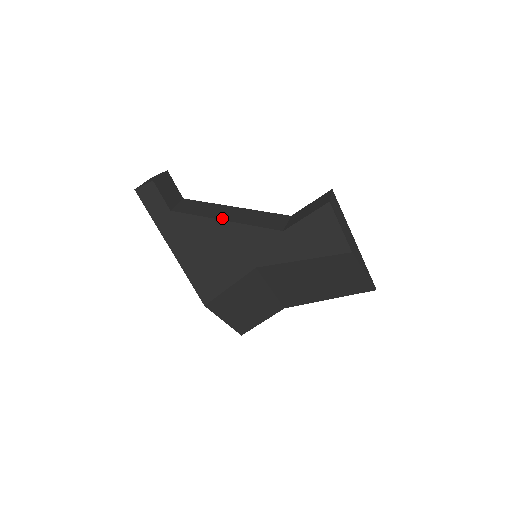
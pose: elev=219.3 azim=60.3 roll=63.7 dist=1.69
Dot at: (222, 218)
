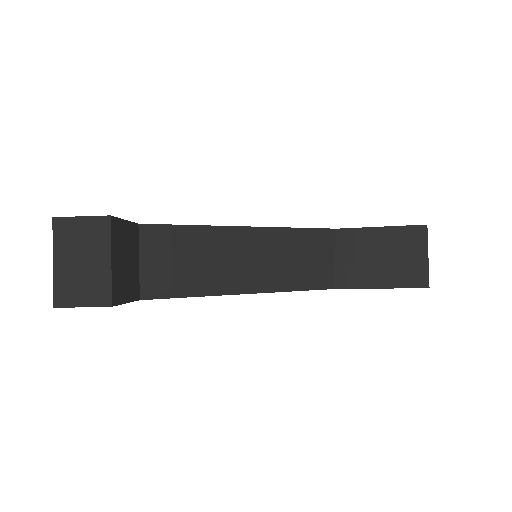
Dot at: (241, 288)
